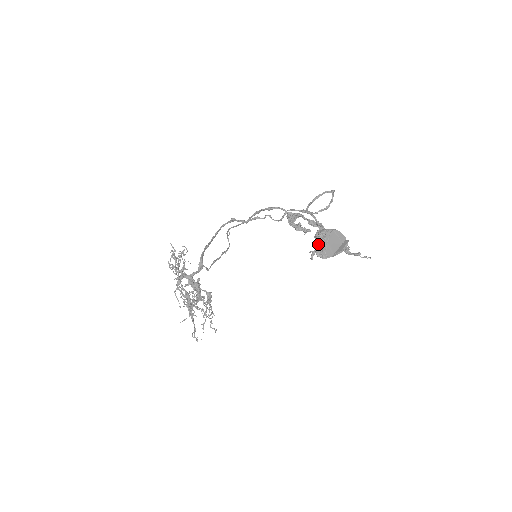
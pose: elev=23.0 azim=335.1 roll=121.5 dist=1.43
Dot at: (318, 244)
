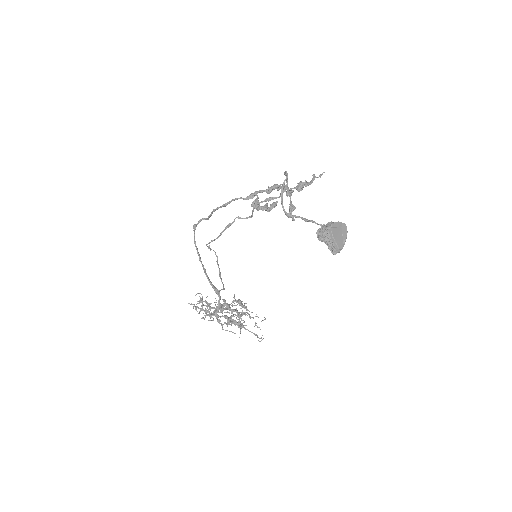
Dot at: (328, 246)
